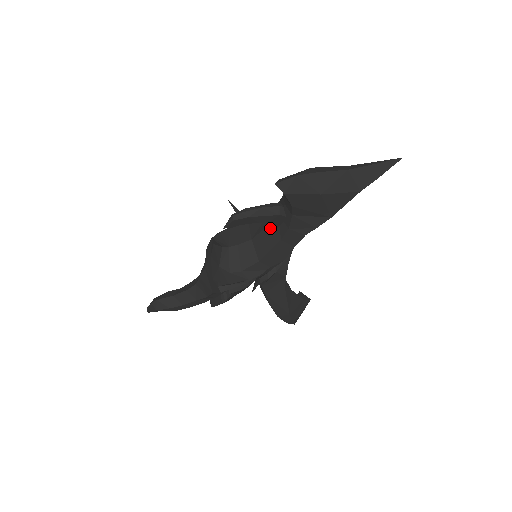
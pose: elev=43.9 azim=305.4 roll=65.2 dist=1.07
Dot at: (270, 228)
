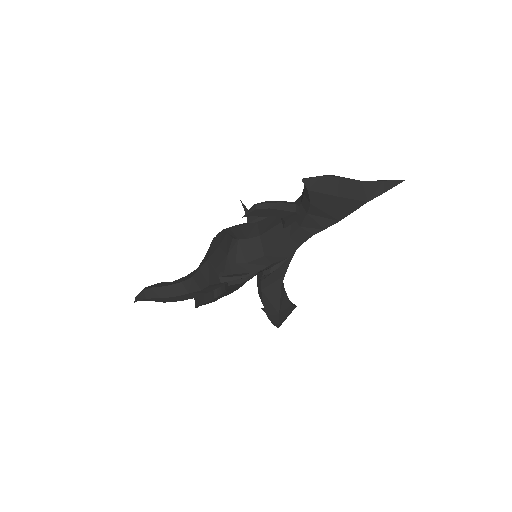
Dot at: (281, 226)
